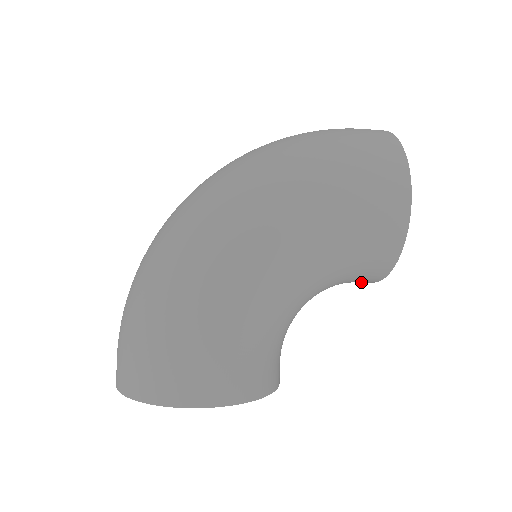
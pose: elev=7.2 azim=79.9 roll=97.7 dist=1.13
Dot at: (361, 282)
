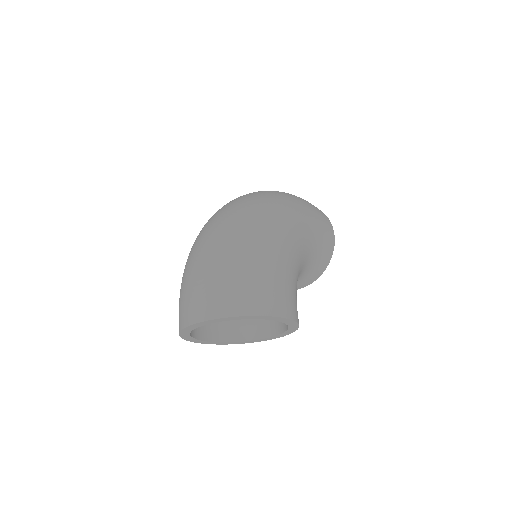
Dot at: (298, 286)
